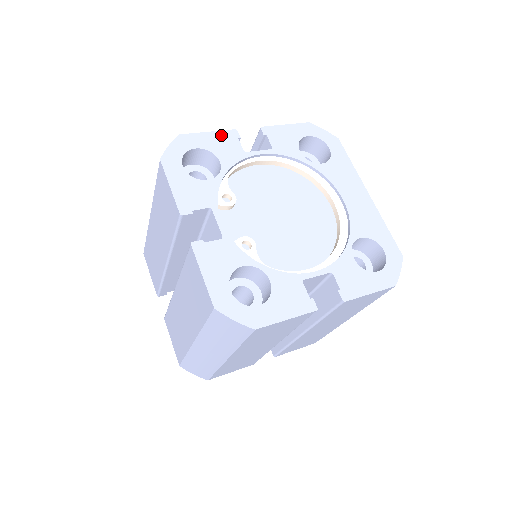
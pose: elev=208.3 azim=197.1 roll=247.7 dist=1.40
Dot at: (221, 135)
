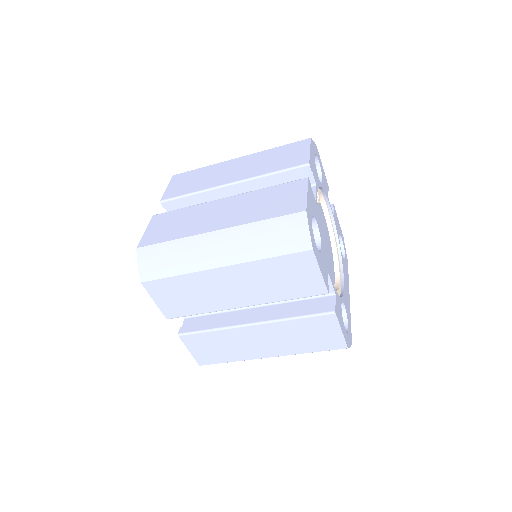
Dot at: (325, 177)
